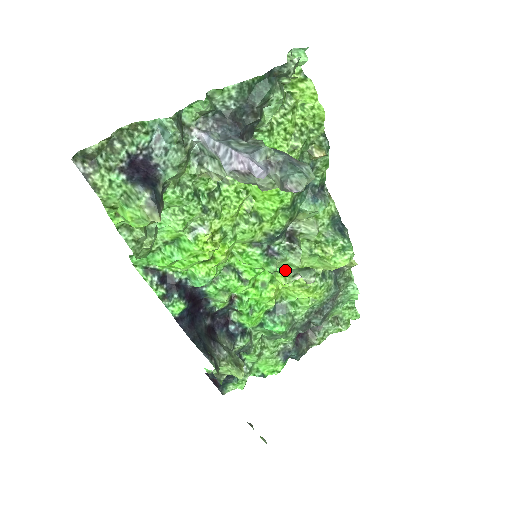
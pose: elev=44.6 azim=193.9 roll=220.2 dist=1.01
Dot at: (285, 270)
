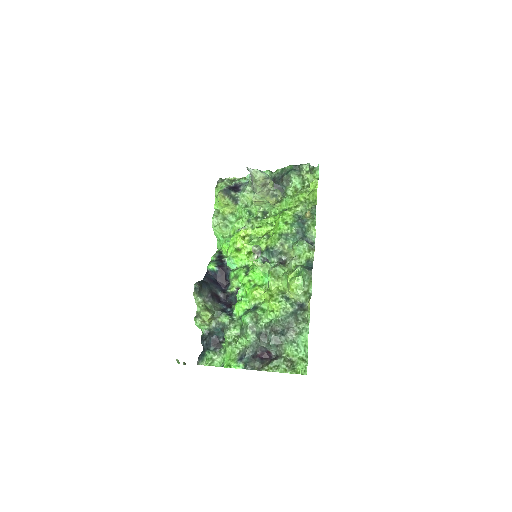
Dot at: occluded
